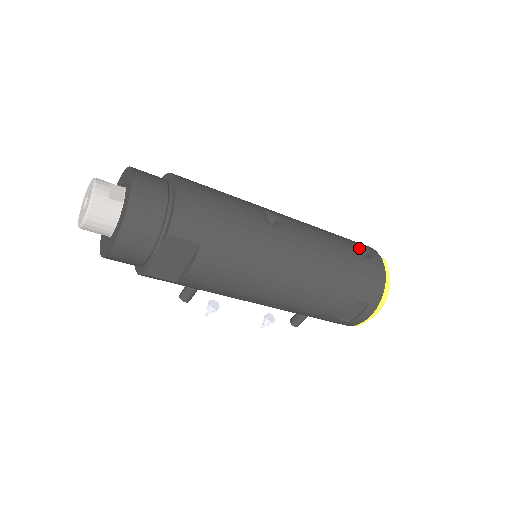
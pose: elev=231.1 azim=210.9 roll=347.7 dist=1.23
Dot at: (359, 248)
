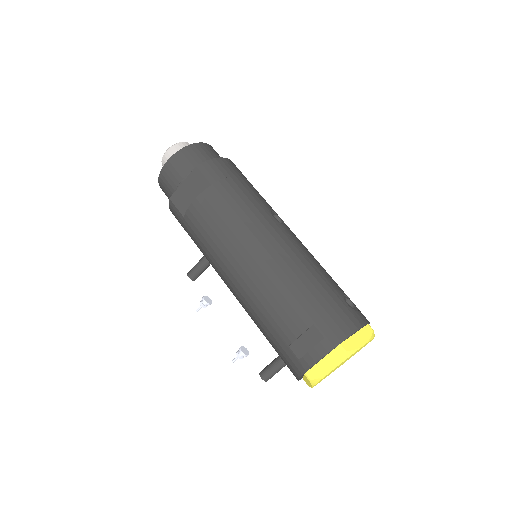
Dot at: (350, 302)
